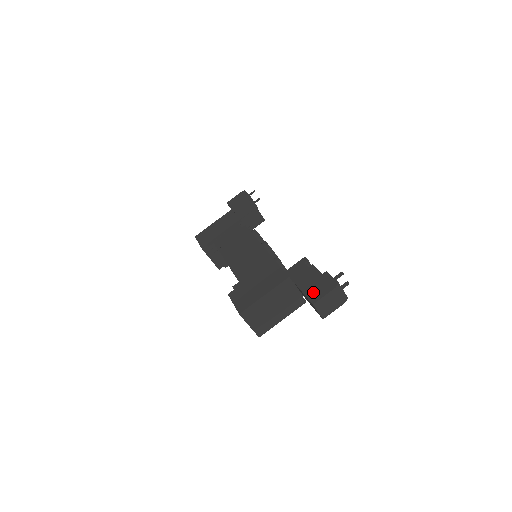
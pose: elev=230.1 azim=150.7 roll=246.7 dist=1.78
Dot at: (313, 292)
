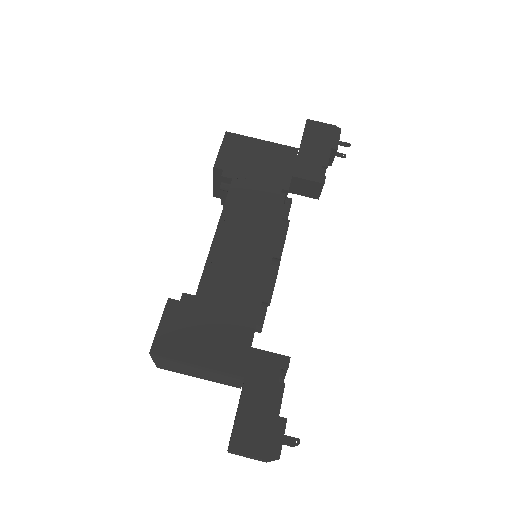
Dot at: (246, 431)
